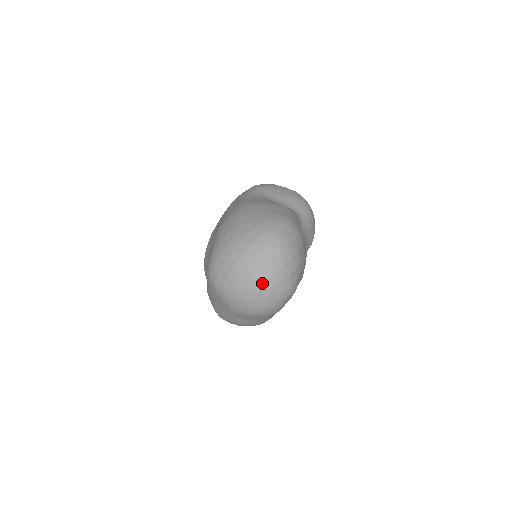
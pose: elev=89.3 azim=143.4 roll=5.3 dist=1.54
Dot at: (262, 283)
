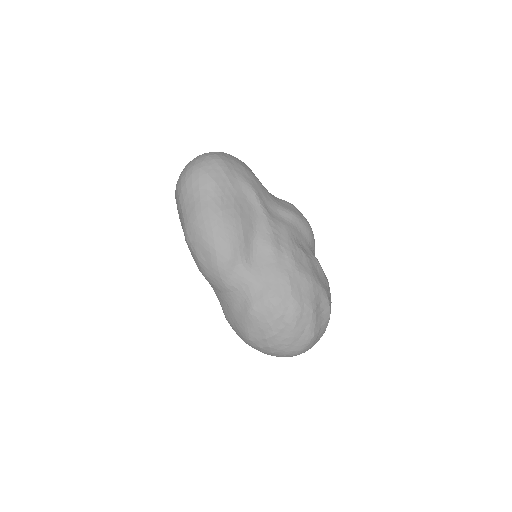
Dot at: occluded
